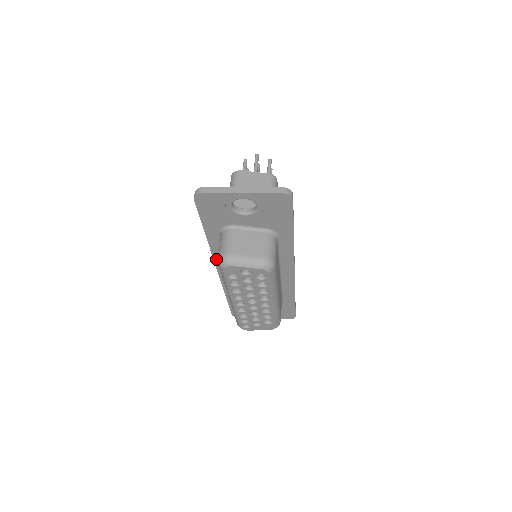
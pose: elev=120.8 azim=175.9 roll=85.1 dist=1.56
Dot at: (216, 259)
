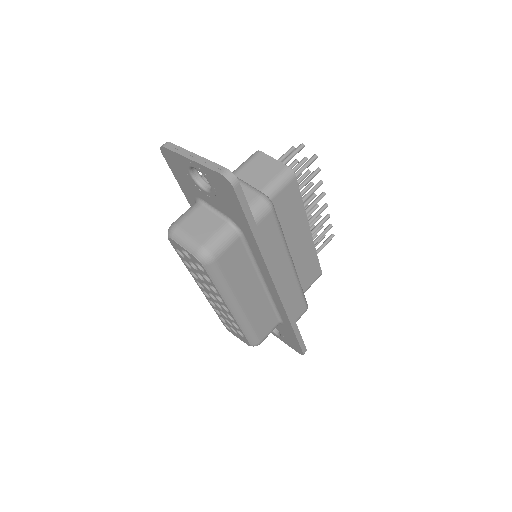
Dot at: occluded
